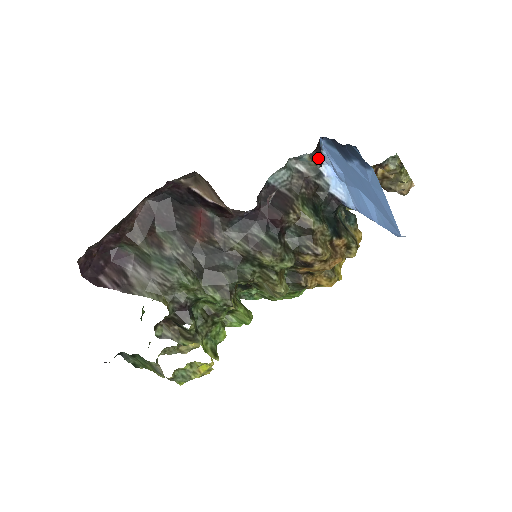
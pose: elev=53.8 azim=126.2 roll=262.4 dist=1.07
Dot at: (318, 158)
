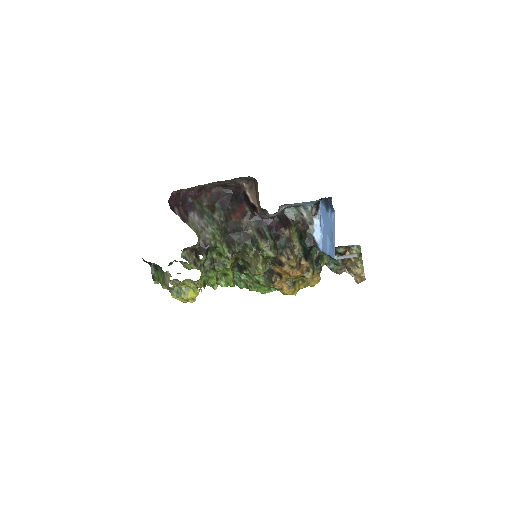
Dot at: (315, 210)
